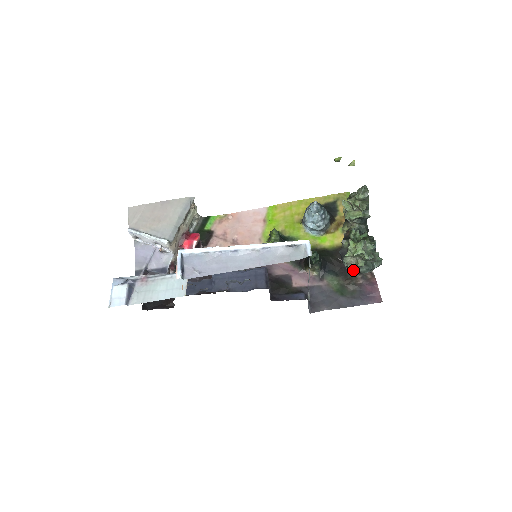
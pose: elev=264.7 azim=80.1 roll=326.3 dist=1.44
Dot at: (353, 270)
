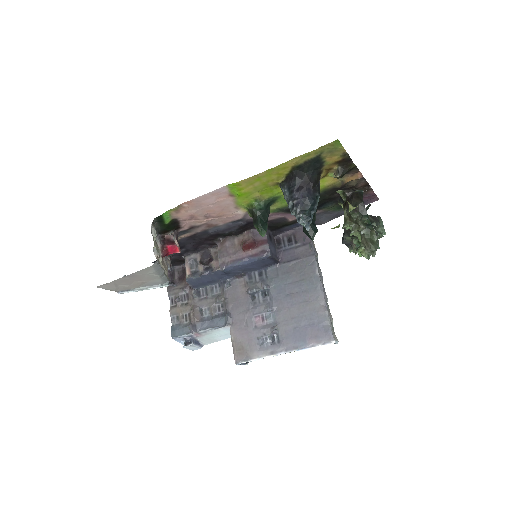
Dot at: occluded
